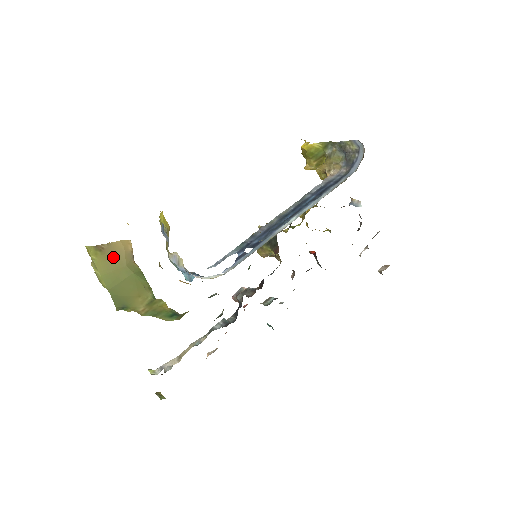
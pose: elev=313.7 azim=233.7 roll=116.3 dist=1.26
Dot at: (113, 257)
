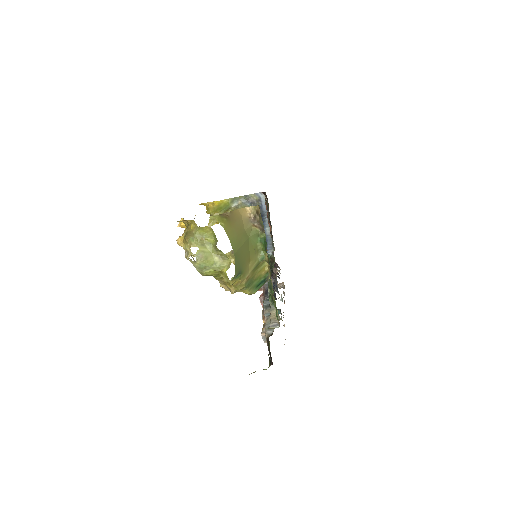
Dot at: (235, 223)
